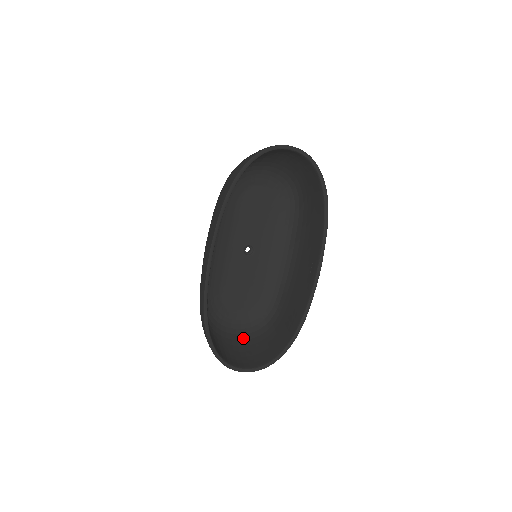
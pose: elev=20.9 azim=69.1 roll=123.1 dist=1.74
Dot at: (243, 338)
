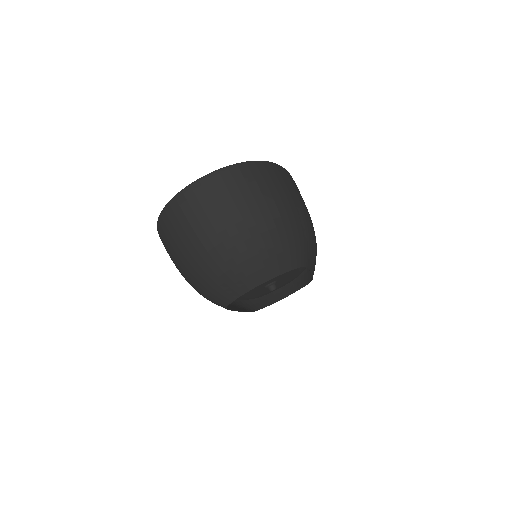
Dot at: occluded
